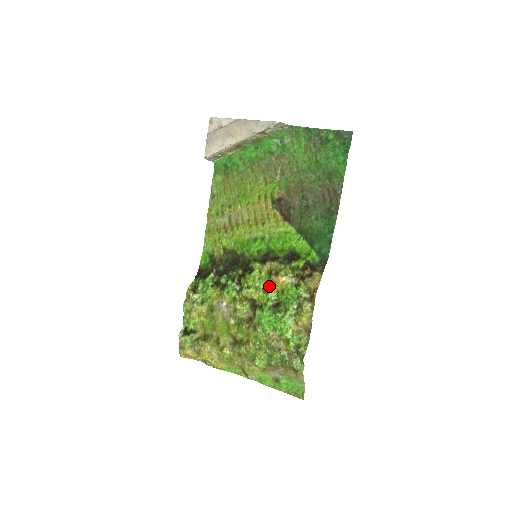
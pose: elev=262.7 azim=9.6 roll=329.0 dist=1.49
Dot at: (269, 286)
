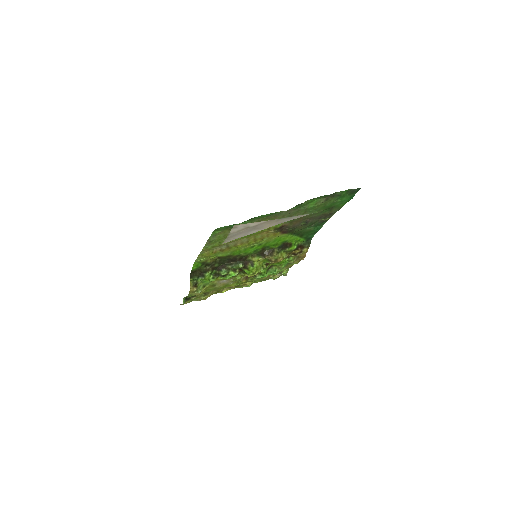
Dot at: (266, 263)
